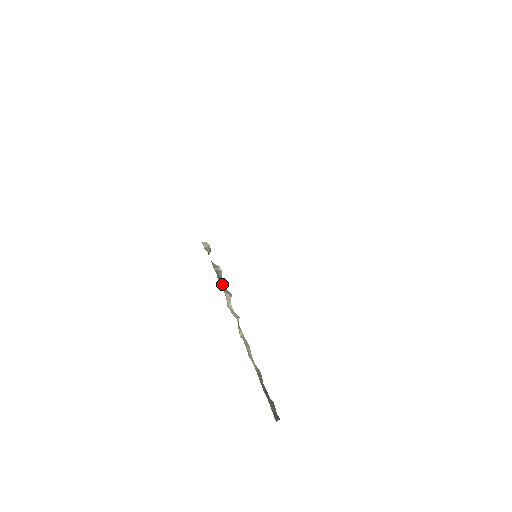
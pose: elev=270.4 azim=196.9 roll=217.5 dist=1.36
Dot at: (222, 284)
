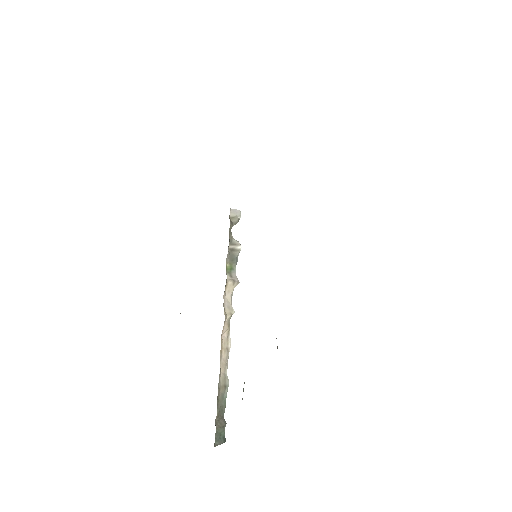
Dot at: (231, 268)
